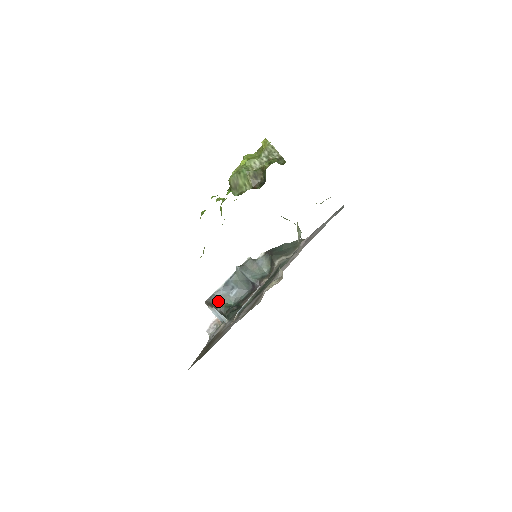
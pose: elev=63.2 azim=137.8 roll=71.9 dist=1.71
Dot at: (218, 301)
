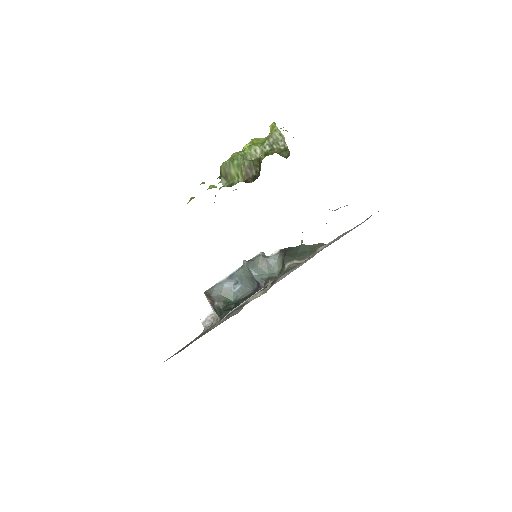
Dot at: (218, 294)
